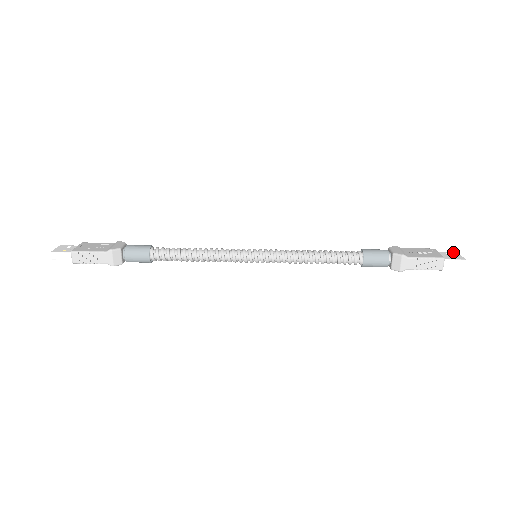
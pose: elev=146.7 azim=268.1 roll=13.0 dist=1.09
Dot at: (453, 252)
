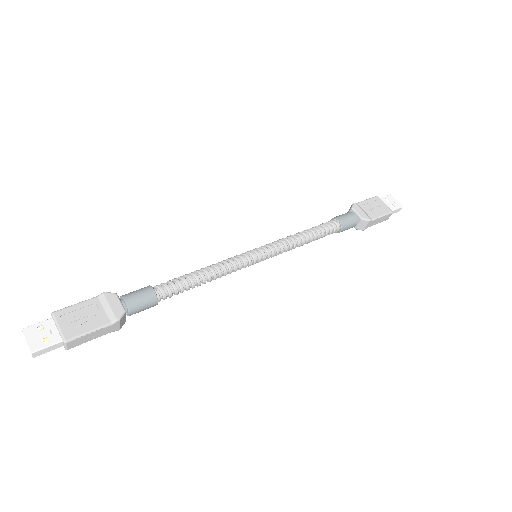
Dot at: (388, 196)
